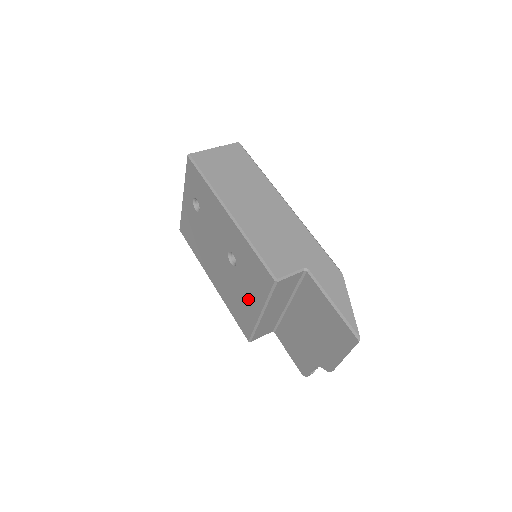
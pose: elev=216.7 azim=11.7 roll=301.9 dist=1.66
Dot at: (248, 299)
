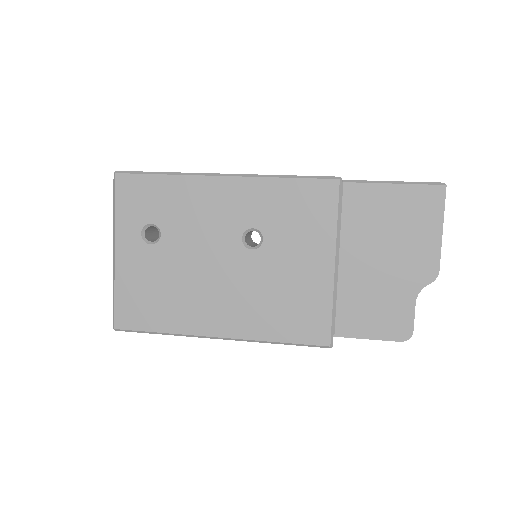
Dot at: (305, 267)
